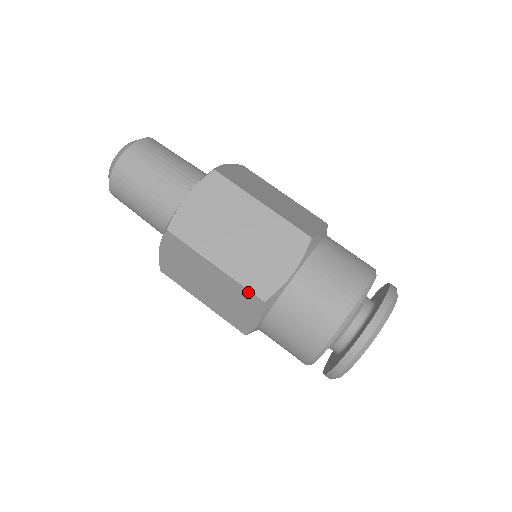
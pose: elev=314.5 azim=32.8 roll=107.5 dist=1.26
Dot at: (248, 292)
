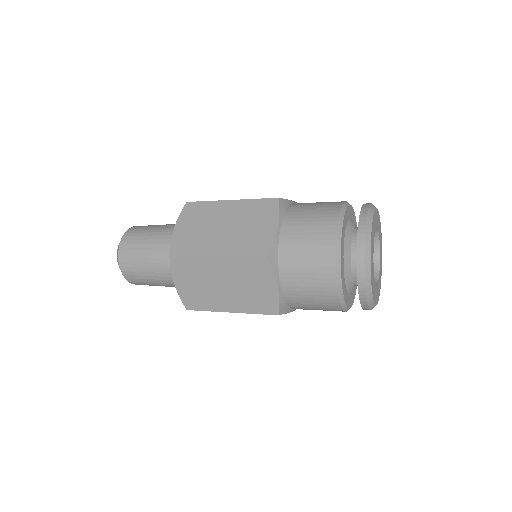
Dot at: (251, 259)
